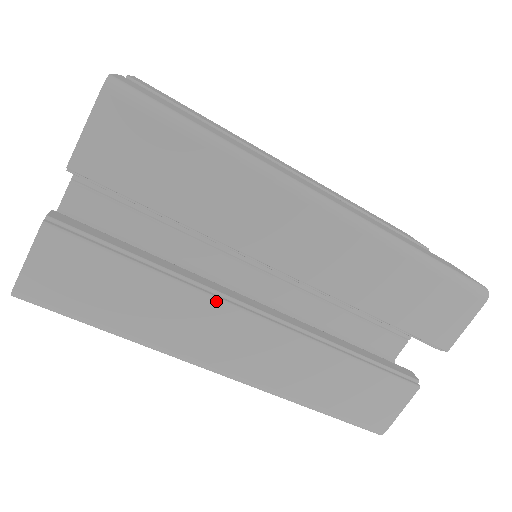
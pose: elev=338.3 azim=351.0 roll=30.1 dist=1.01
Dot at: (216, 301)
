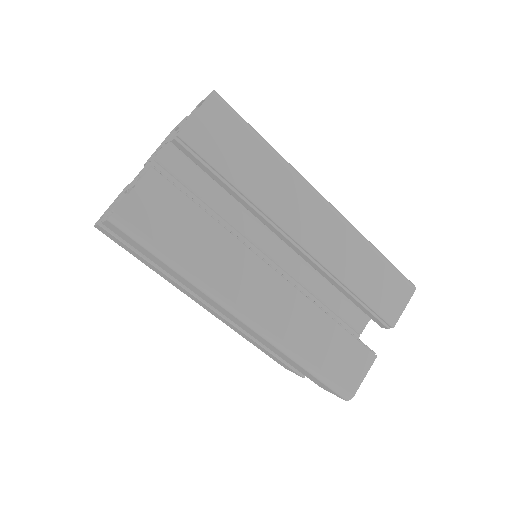
Dot at: (251, 253)
